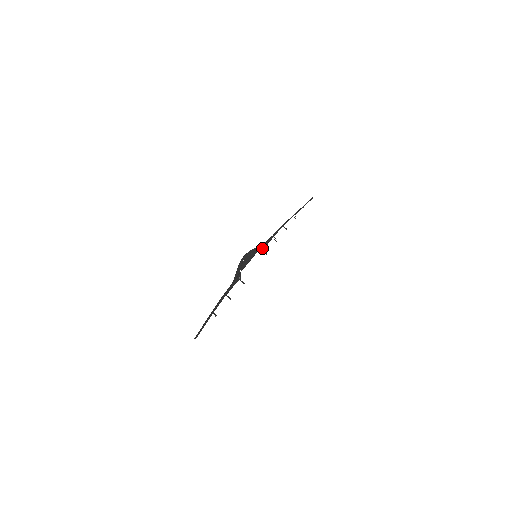
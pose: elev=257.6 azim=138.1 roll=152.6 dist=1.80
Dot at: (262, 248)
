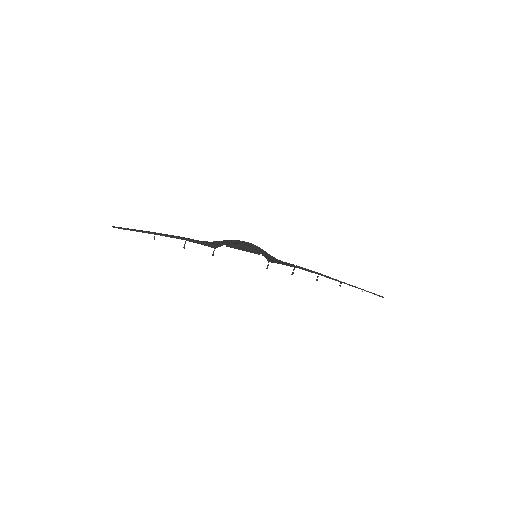
Dot at: (272, 259)
